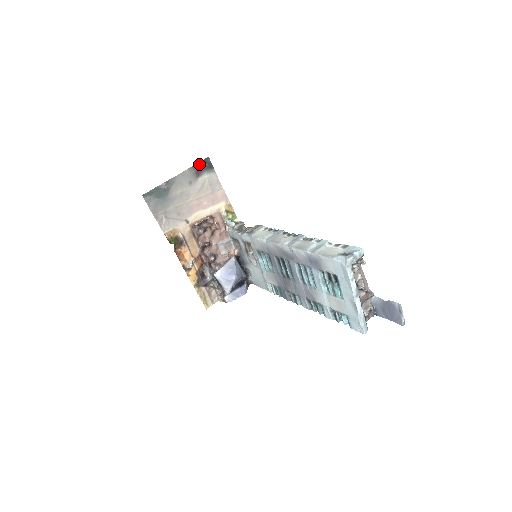
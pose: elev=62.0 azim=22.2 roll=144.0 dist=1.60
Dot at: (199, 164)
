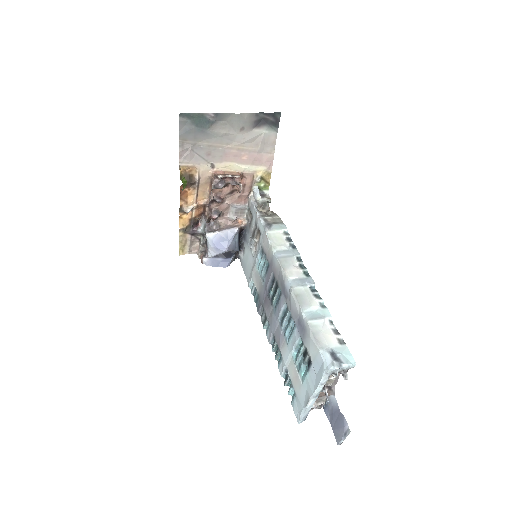
Dot at: (265, 114)
